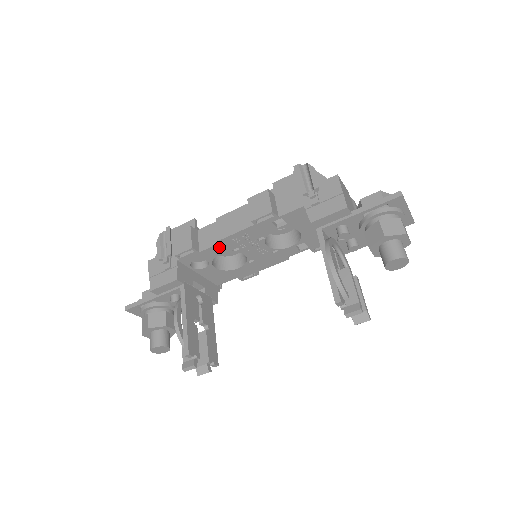
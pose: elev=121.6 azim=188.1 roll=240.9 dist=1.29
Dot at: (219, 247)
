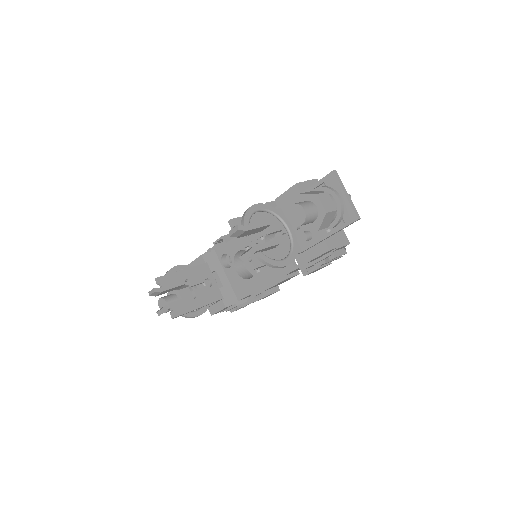
Dot at: (237, 241)
